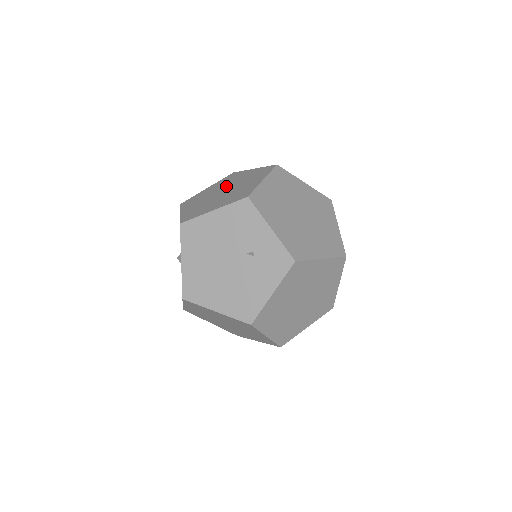
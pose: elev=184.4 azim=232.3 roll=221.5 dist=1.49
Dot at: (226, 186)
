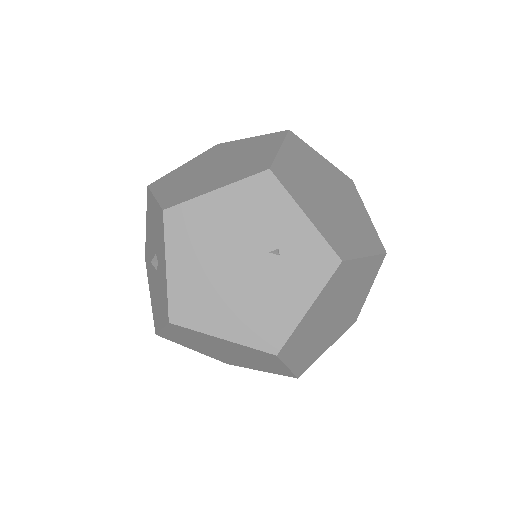
Dot at: (217, 159)
